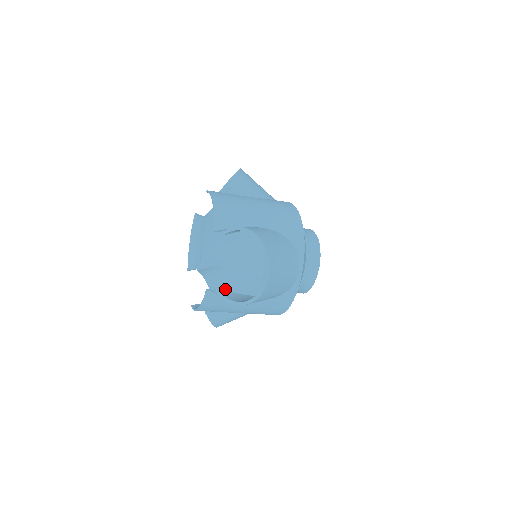
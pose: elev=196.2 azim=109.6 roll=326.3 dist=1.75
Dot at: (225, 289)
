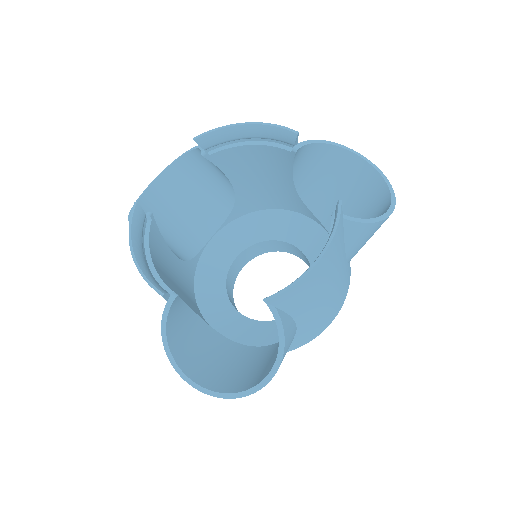
Dot at: (195, 357)
